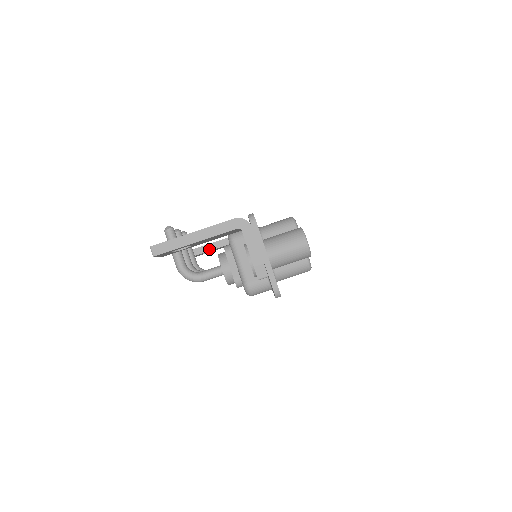
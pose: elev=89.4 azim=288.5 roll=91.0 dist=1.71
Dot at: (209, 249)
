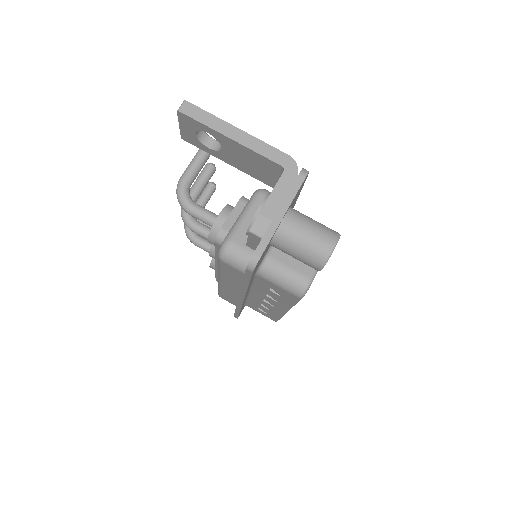
Dot at: occluded
